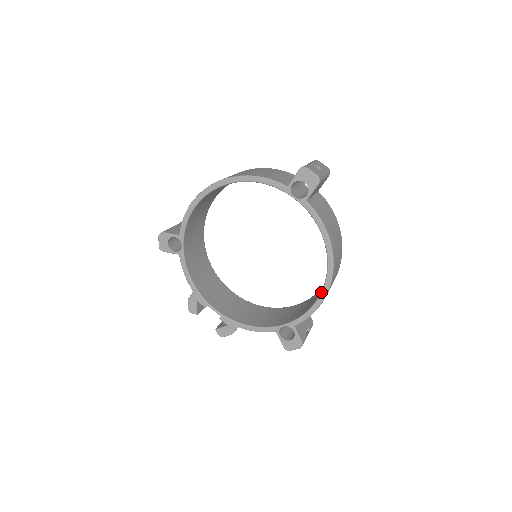
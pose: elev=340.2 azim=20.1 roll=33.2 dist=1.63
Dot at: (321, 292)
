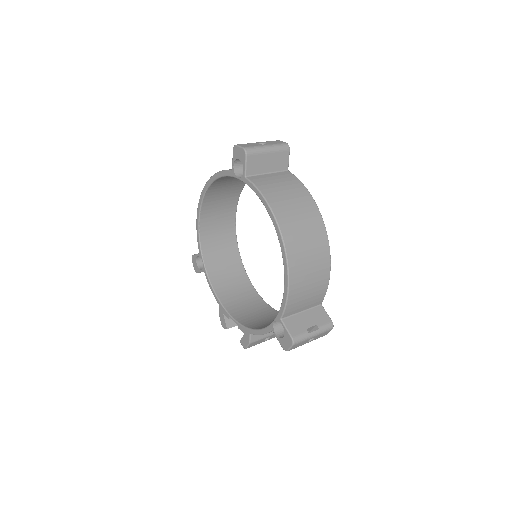
Dot at: (284, 270)
